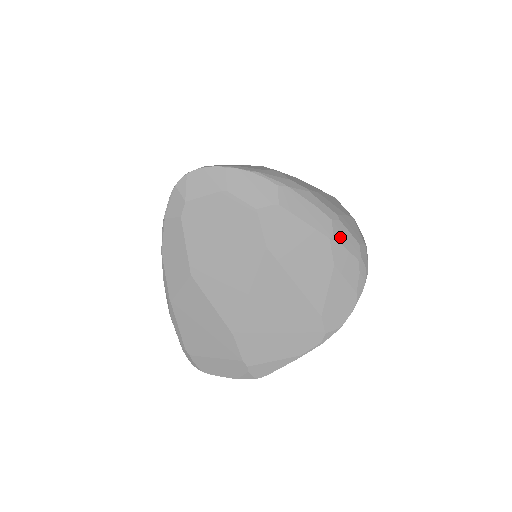
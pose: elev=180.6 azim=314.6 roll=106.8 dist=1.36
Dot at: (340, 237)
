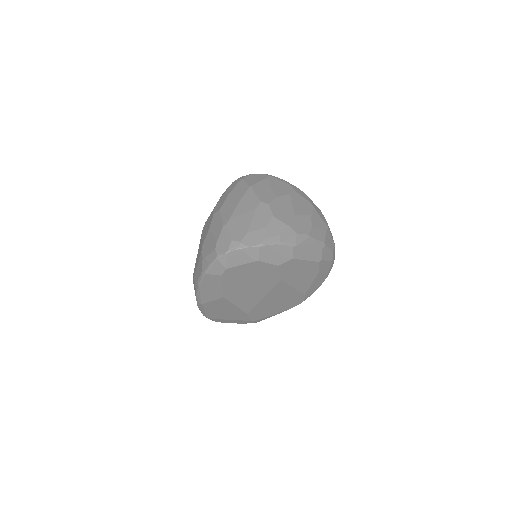
Dot at: (325, 256)
